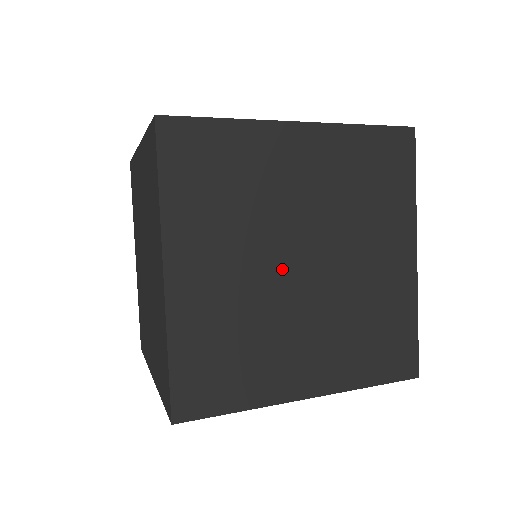
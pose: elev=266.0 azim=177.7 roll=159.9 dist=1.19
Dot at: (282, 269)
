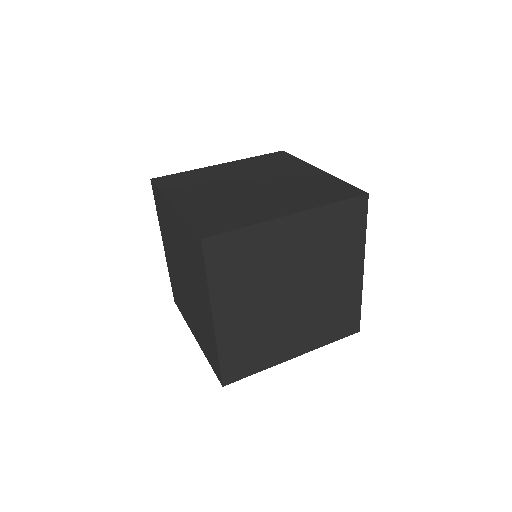
Dot at: (281, 300)
